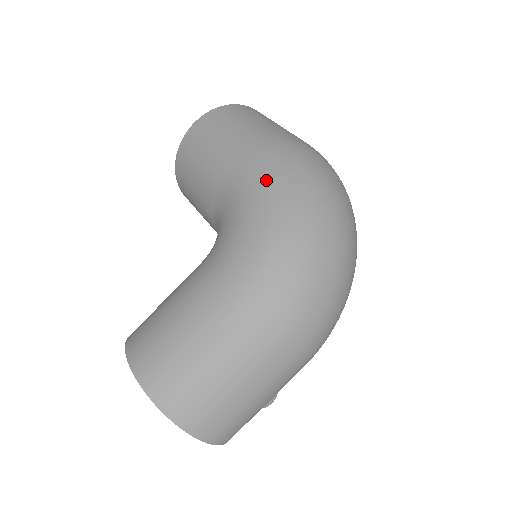
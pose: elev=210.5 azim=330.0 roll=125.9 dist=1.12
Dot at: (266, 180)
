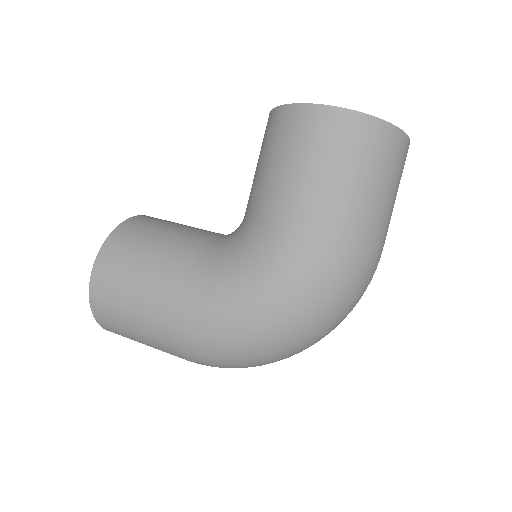
Dot at: (284, 280)
